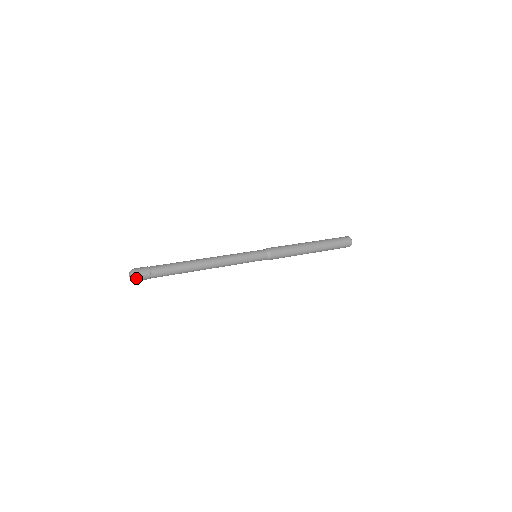
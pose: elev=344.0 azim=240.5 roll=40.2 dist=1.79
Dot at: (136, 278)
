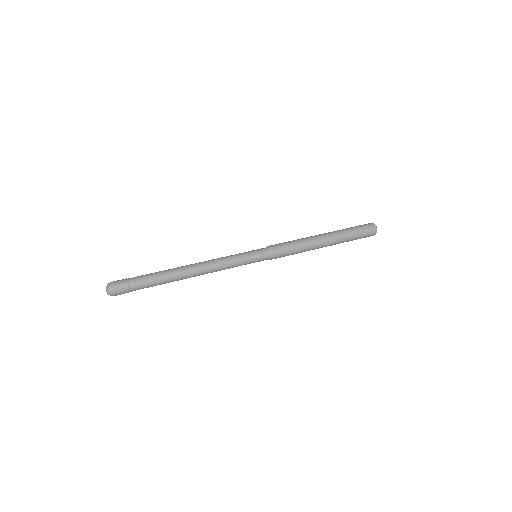
Dot at: (113, 295)
